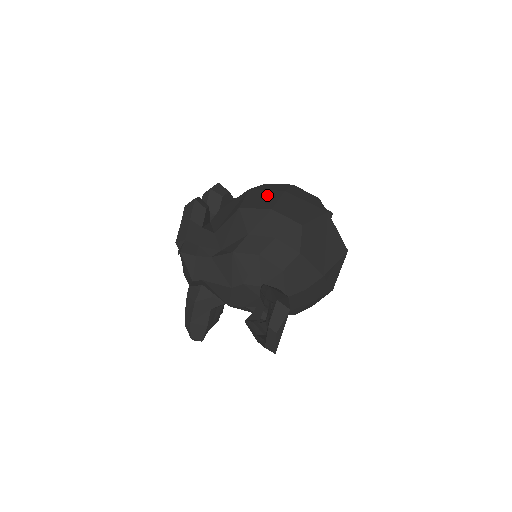
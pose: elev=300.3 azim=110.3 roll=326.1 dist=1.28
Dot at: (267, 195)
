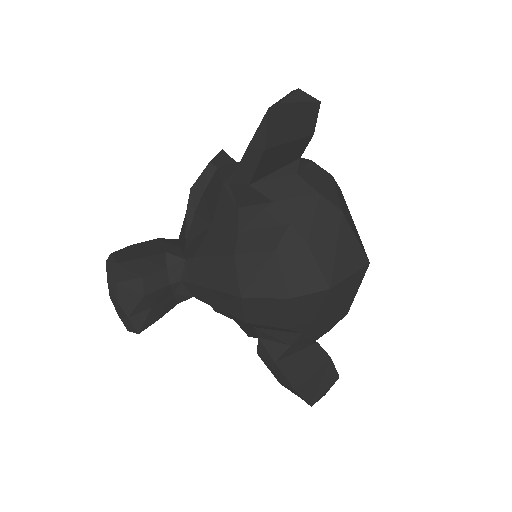
Dot at: occluded
